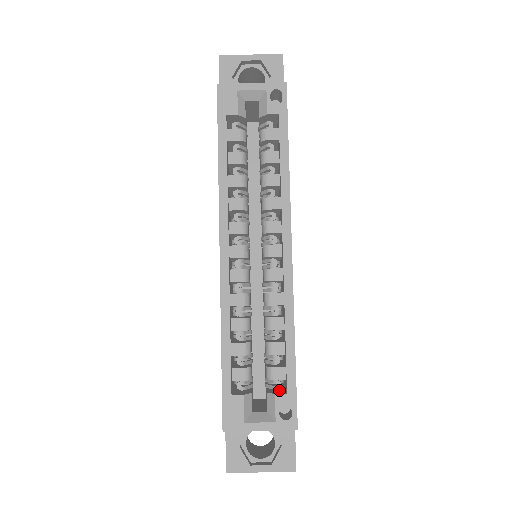
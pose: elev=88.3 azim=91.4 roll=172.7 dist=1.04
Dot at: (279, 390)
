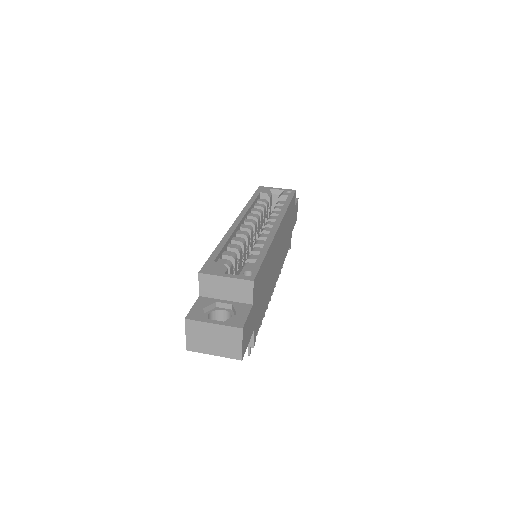
Dot at: occluded
